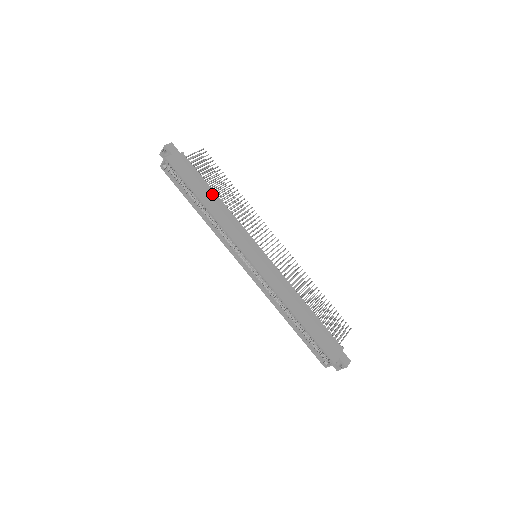
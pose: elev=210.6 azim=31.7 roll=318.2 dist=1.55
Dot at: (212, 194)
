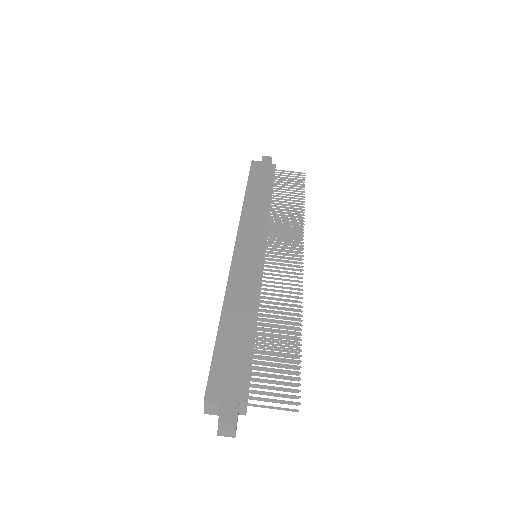
Dot at: (265, 193)
